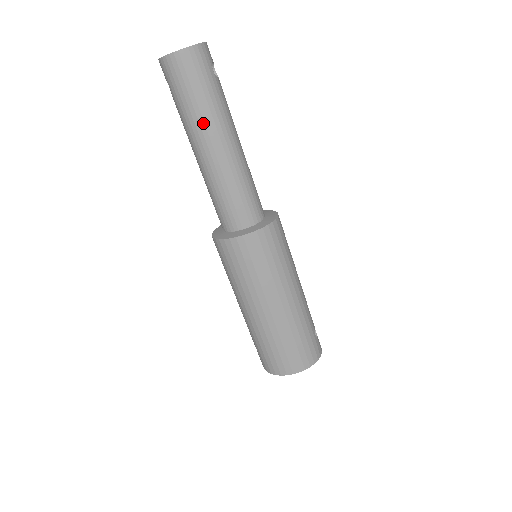
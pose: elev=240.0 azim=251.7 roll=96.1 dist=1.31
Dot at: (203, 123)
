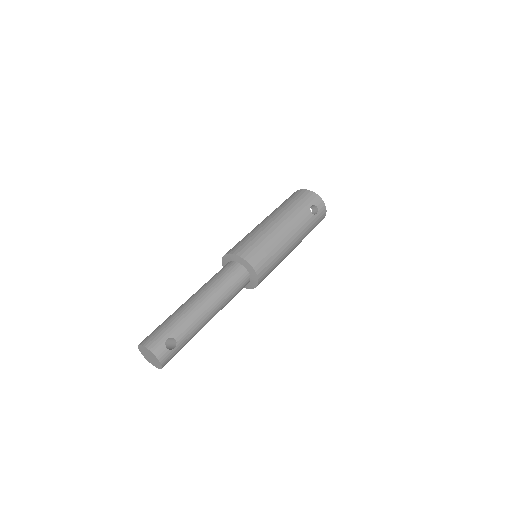
Dot at: occluded
